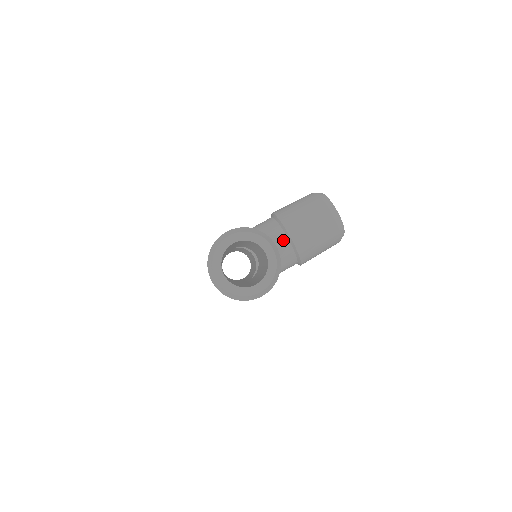
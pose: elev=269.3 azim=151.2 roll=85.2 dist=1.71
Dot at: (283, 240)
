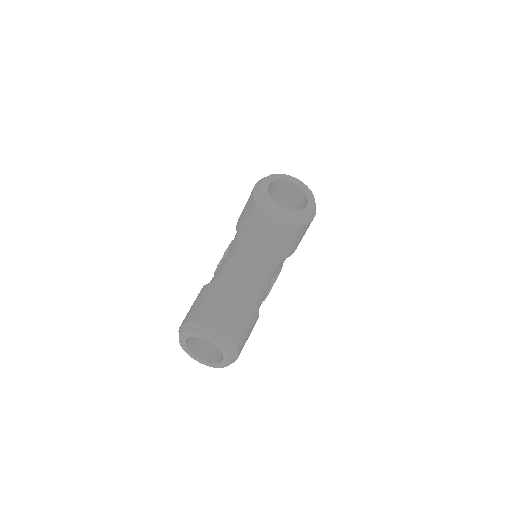
Dot at: (254, 257)
